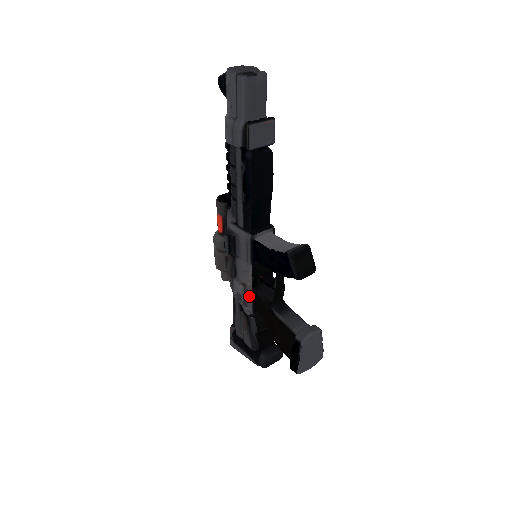
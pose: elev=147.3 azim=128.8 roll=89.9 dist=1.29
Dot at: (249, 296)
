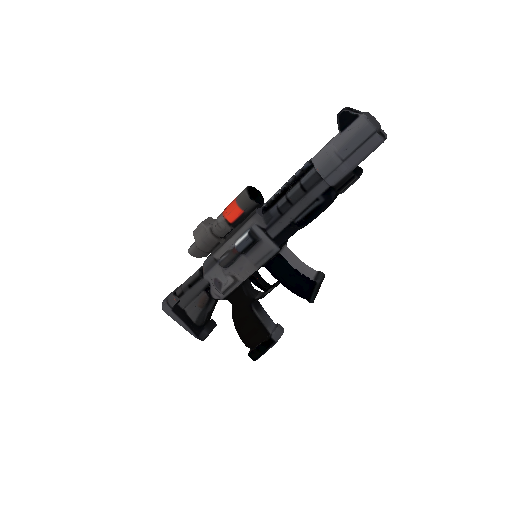
Dot at: (232, 287)
